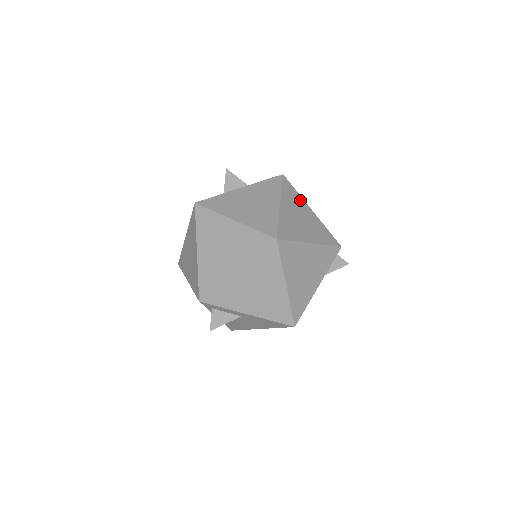
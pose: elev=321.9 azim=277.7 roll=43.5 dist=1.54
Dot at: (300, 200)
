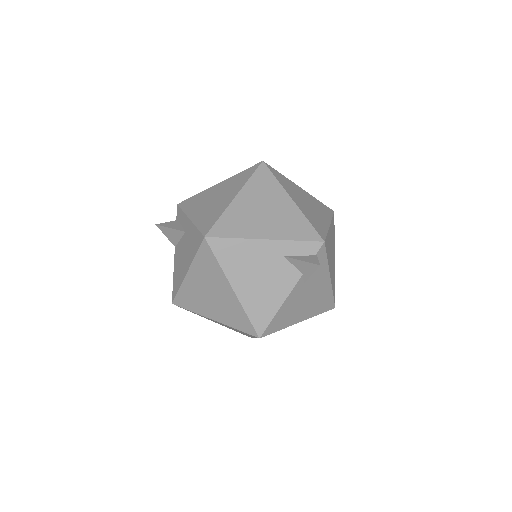
Dot at: (327, 215)
